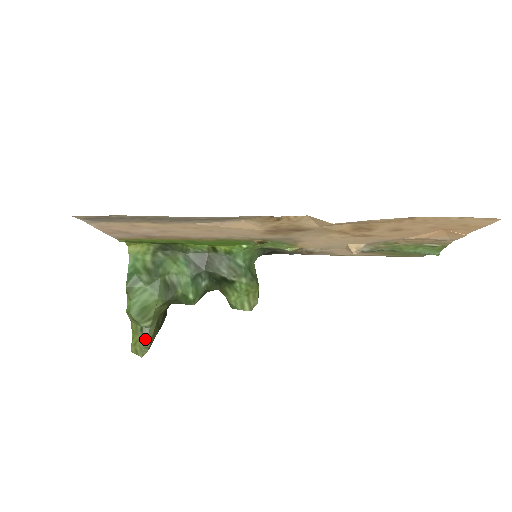
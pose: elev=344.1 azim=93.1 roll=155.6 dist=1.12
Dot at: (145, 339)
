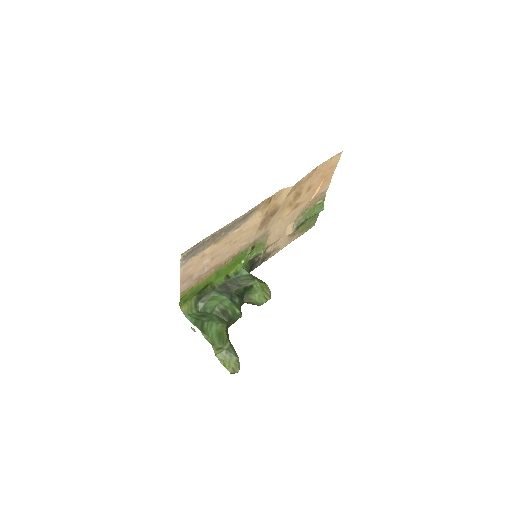
Dot at: (234, 355)
